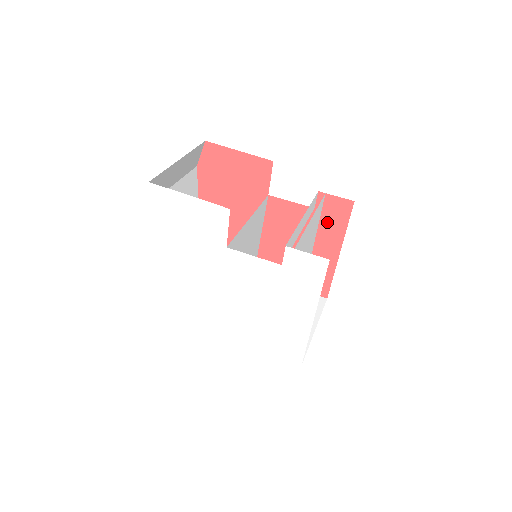
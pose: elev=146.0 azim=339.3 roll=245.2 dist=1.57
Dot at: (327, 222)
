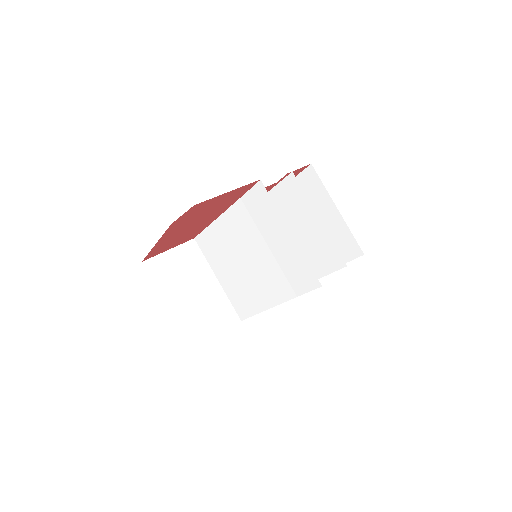
Dot at: occluded
